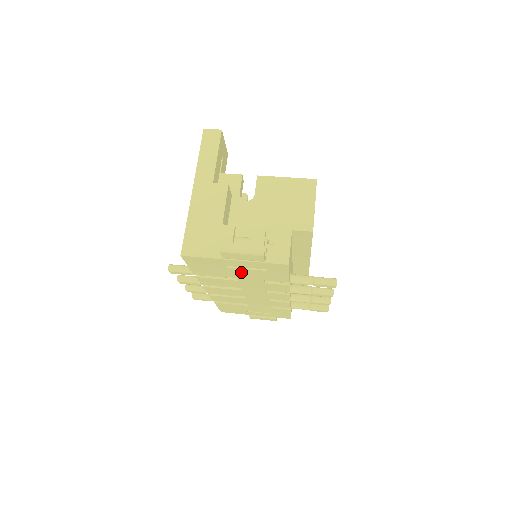
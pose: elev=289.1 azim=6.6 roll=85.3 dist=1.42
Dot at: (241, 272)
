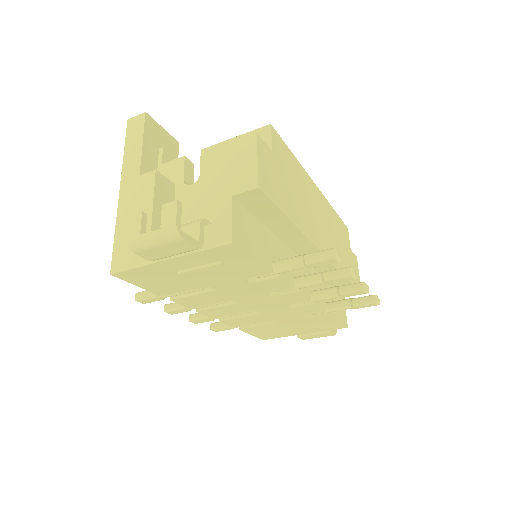
Dot at: (201, 276)
